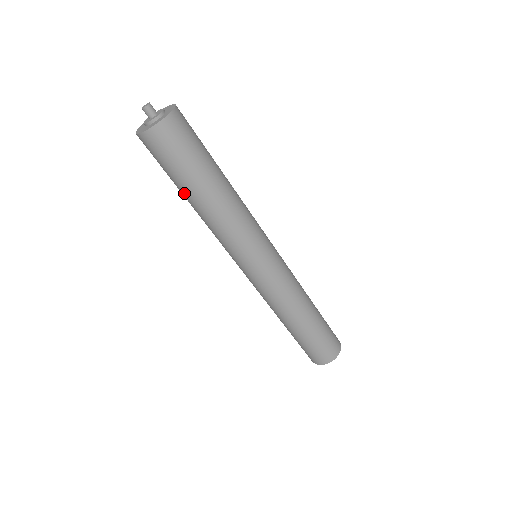
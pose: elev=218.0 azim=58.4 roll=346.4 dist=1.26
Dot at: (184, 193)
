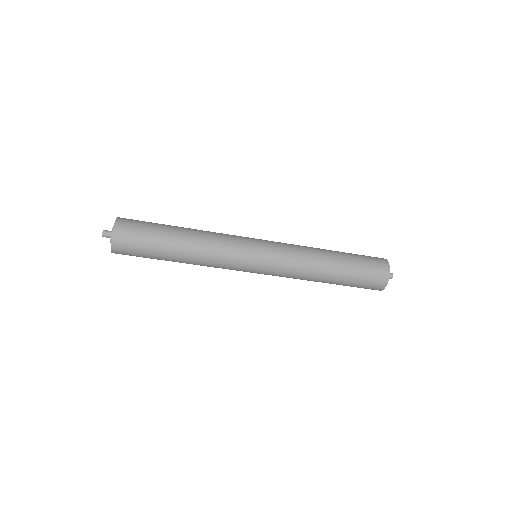
Dot at: occluded
